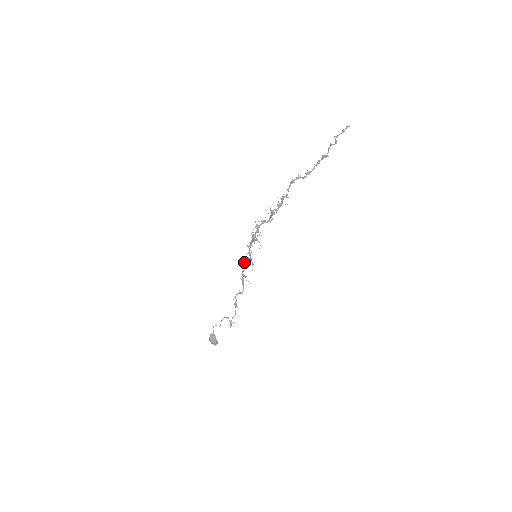
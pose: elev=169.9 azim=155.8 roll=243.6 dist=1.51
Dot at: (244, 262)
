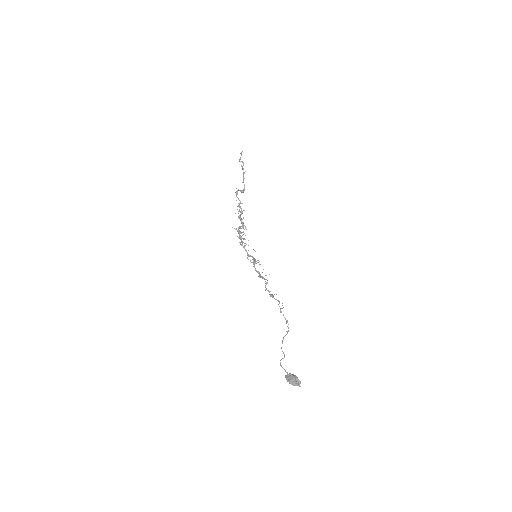
Dot at: occluded
